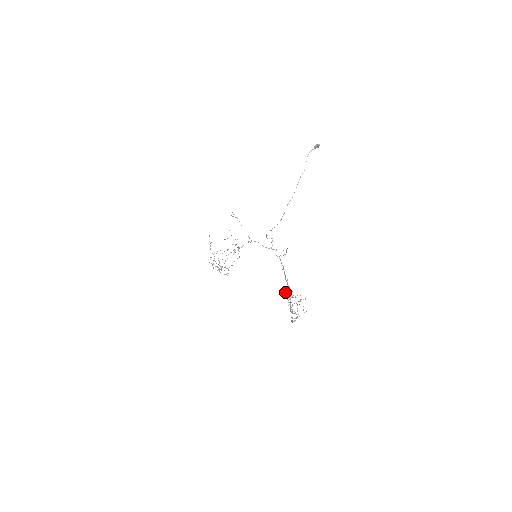
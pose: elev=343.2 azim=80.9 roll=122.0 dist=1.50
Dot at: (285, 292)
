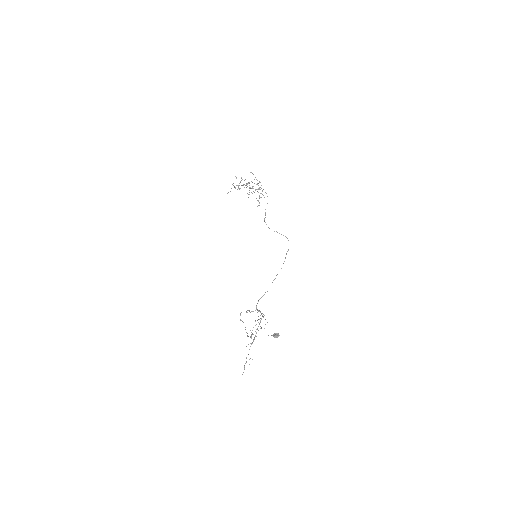
Dot at: occluded
